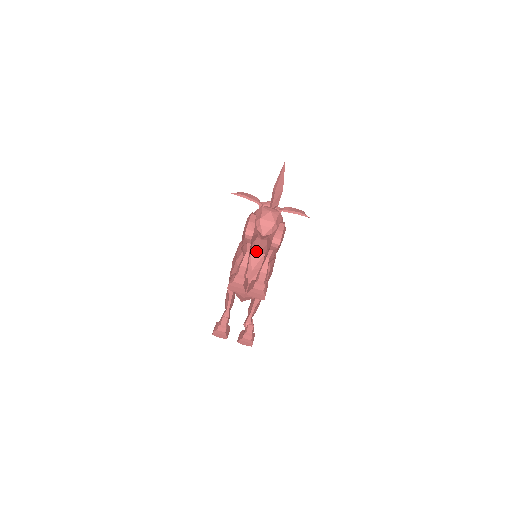
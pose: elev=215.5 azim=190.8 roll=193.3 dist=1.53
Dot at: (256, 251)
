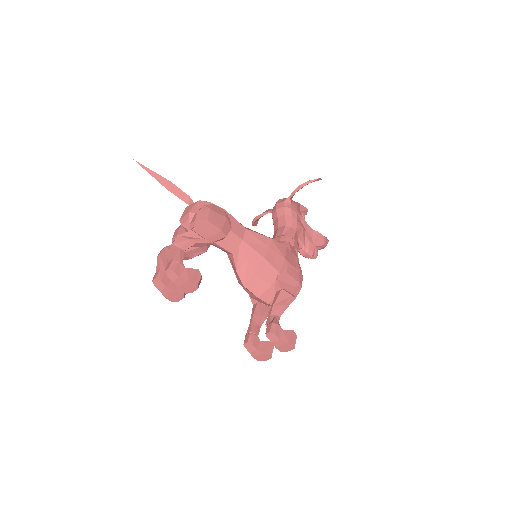
Dot at: (226, 251)
